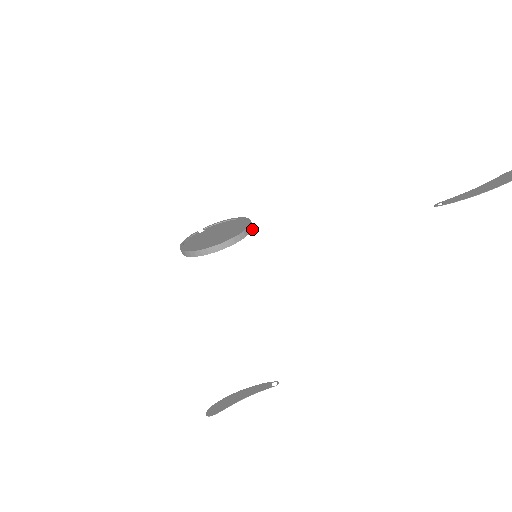
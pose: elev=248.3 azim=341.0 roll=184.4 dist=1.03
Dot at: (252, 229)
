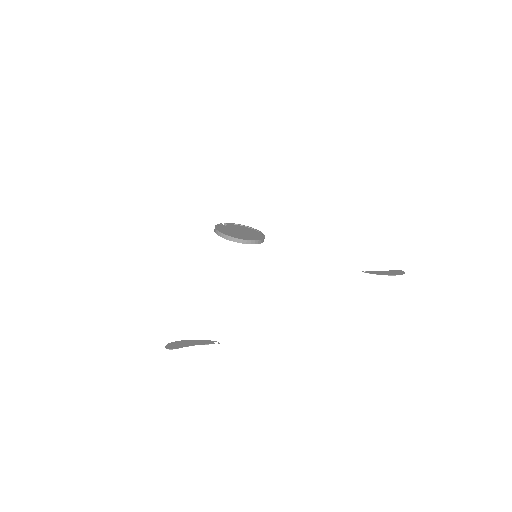
Dot at: occluded
